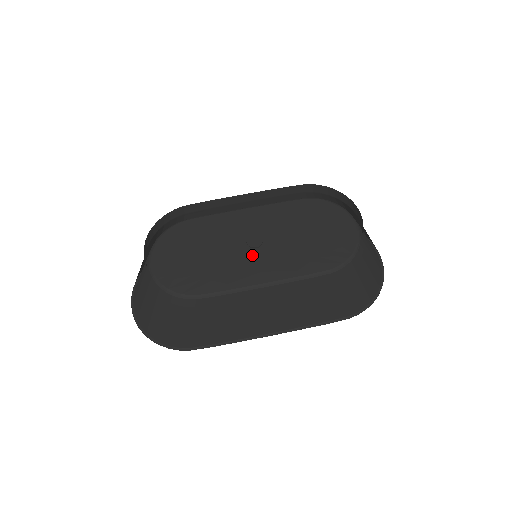
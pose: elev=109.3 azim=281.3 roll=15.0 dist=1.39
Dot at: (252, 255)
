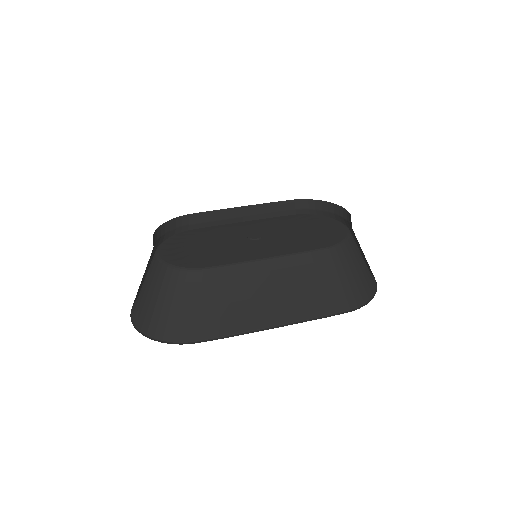
Dot at: (254, 243)
